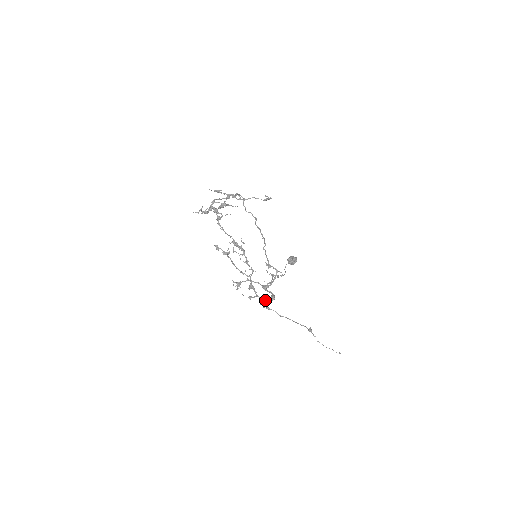
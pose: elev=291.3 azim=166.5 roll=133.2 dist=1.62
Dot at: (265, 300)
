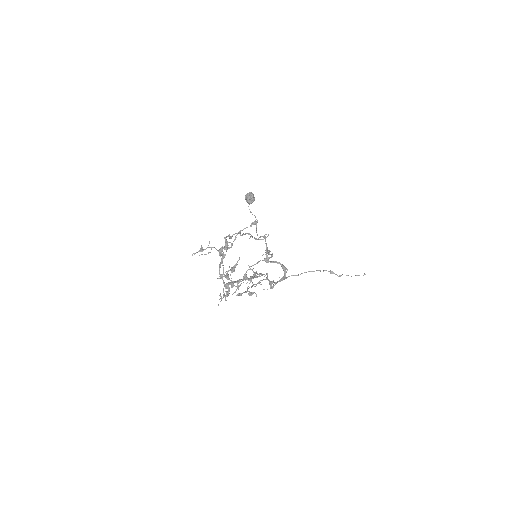
Dot at: (283, 278)
